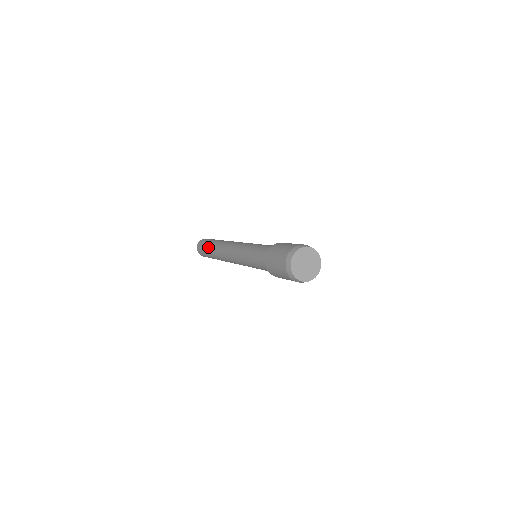
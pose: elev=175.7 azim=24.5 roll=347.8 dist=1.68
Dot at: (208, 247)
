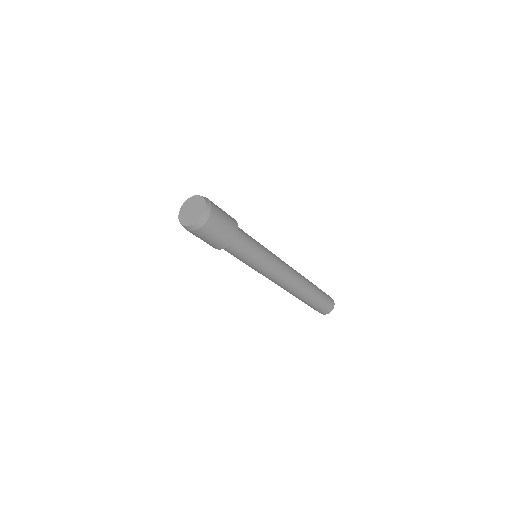
Dot at: occluded
